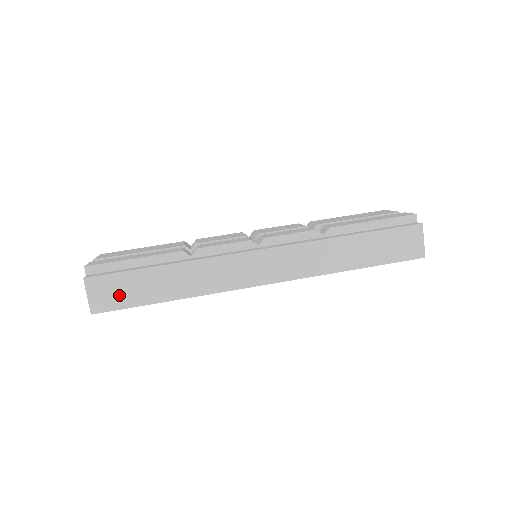
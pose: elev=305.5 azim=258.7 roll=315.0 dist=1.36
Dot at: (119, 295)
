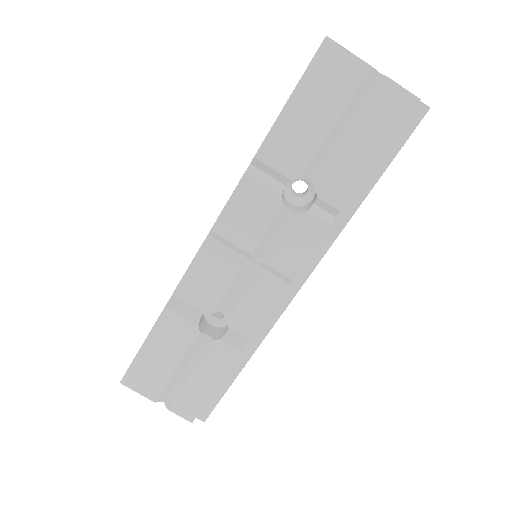
Dot at: occluded
